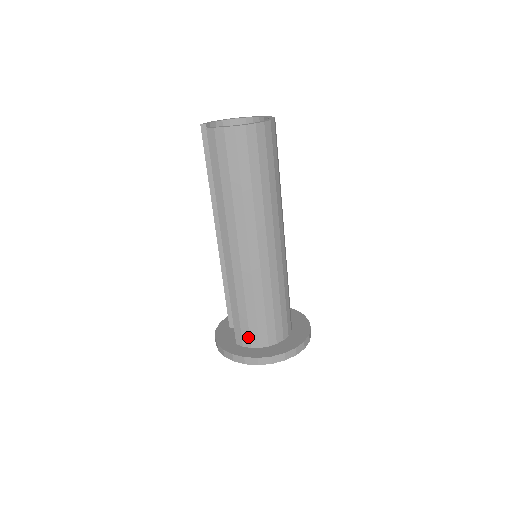
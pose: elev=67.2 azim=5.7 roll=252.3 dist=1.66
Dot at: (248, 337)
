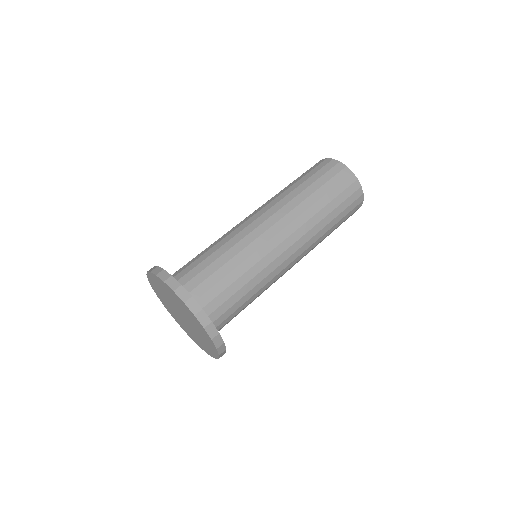
Dot at: occluded
